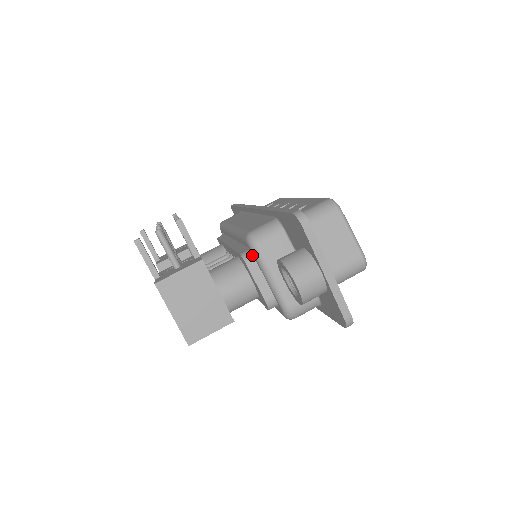
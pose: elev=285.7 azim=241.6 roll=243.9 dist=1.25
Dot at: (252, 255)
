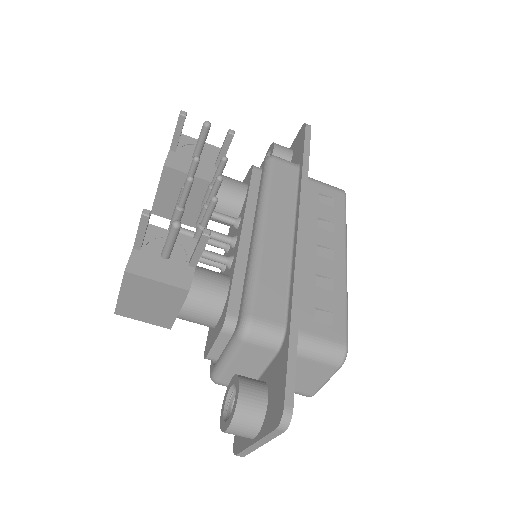
Dot at: (234, 329)
